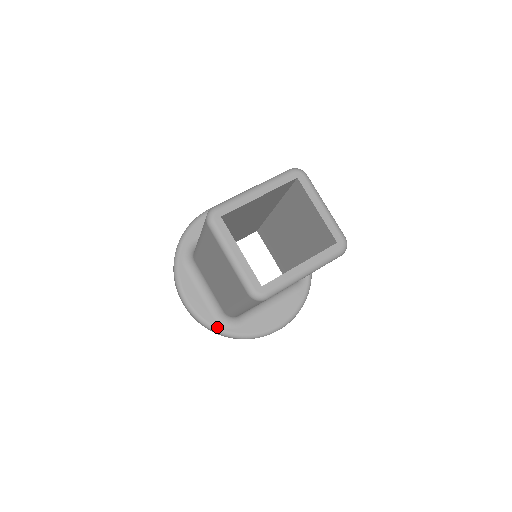
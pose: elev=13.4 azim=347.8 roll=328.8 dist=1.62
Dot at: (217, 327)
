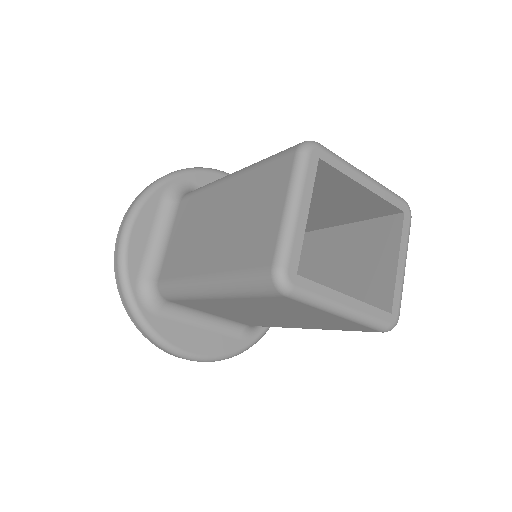
Dot at: (132, 290)
